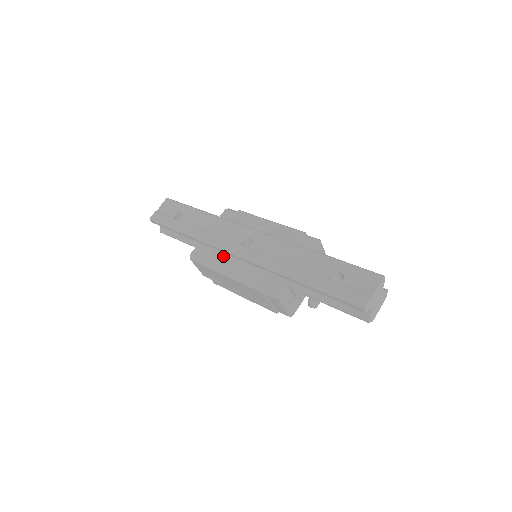
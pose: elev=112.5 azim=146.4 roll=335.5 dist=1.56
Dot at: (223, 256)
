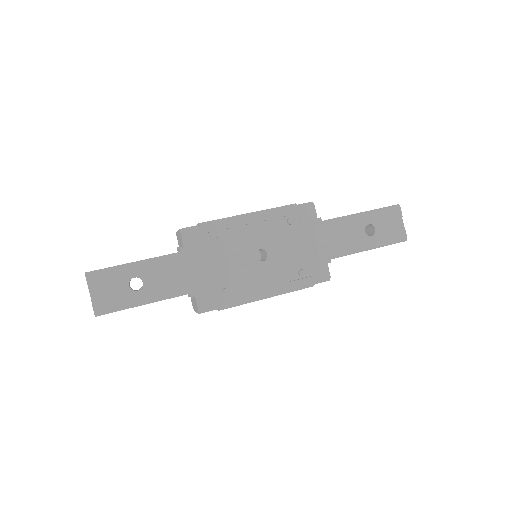
Dot at: (239, 284)
